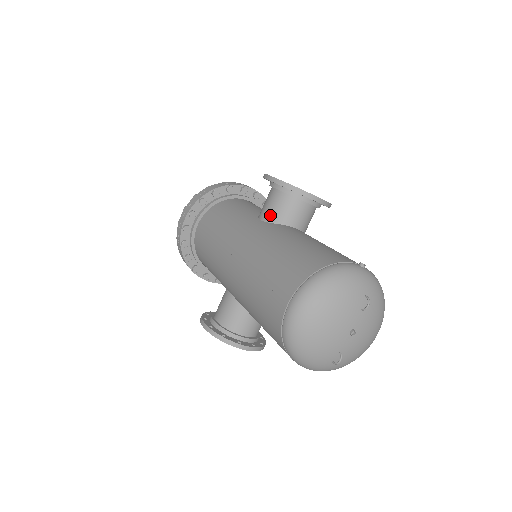
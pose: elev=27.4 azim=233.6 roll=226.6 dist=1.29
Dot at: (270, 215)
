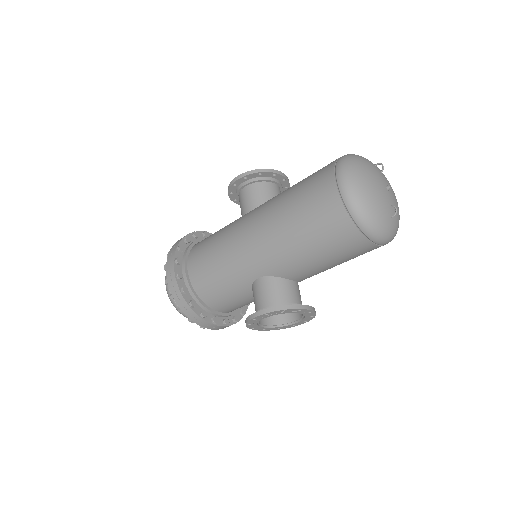
Dot at: (255, 203)
